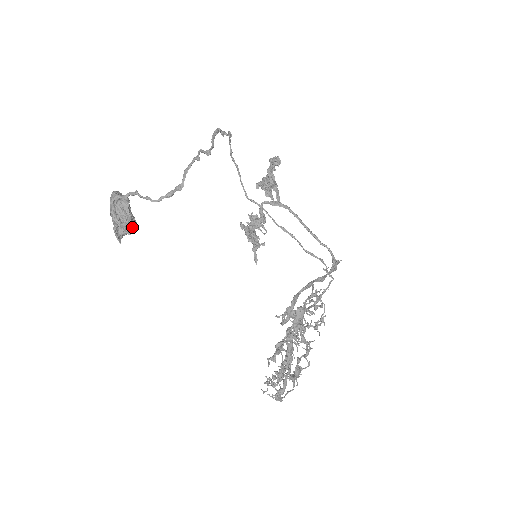
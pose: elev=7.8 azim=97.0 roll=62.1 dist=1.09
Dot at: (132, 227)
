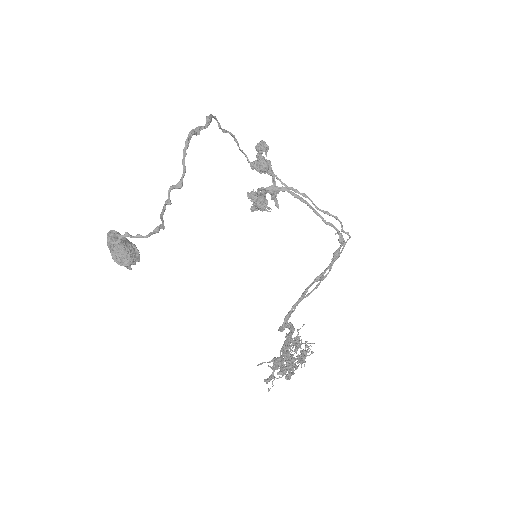
Dot at: (134, 262)
